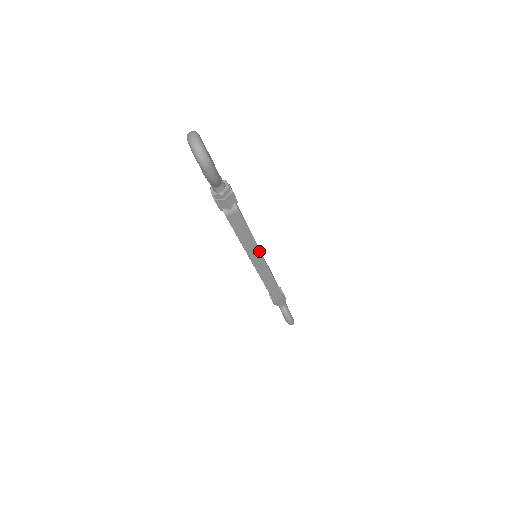
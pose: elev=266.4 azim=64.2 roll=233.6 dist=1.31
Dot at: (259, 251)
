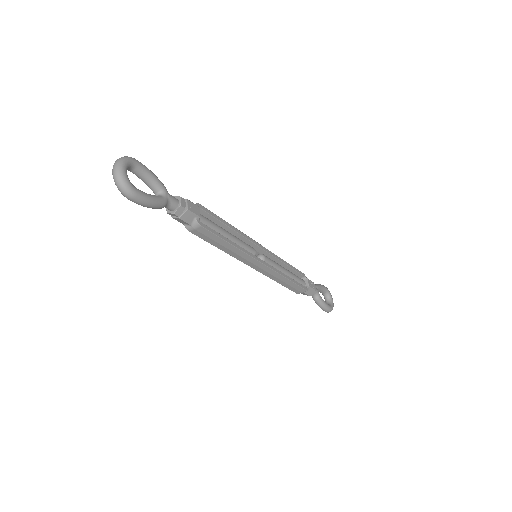
Dot at: (249, 256)
